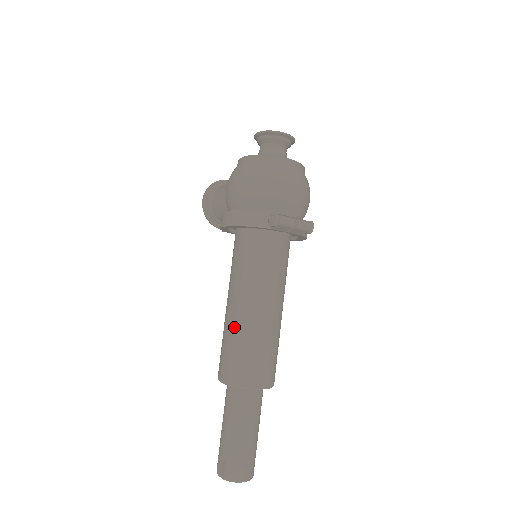
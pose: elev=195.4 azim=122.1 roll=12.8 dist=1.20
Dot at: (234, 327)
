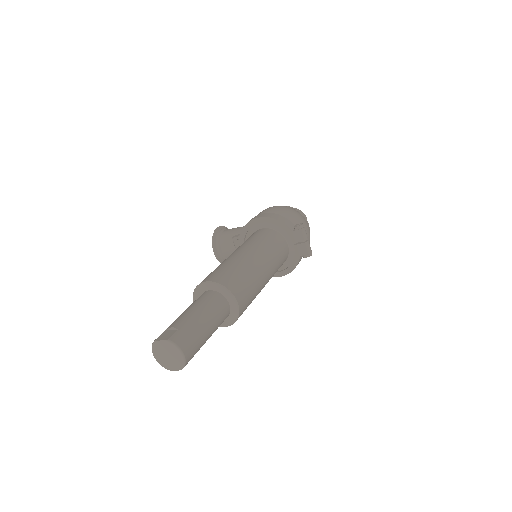
Dot at: (238, 260)
